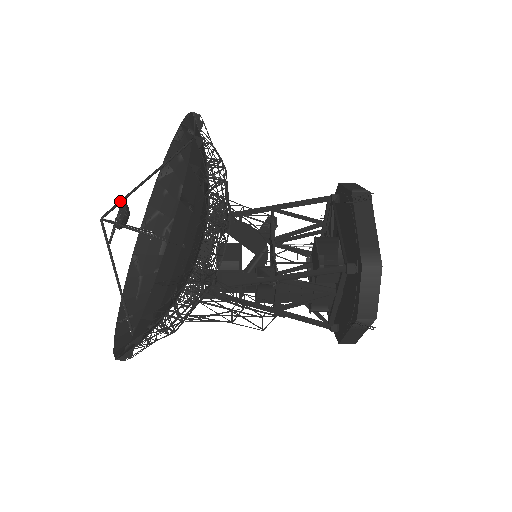
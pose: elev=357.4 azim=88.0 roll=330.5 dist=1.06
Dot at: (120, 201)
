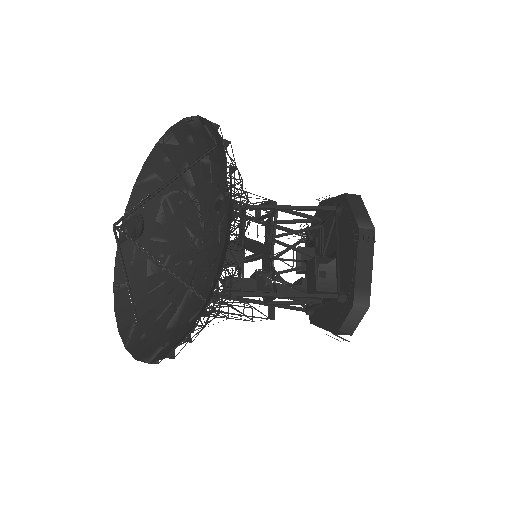
Dot at: (134, 210)
